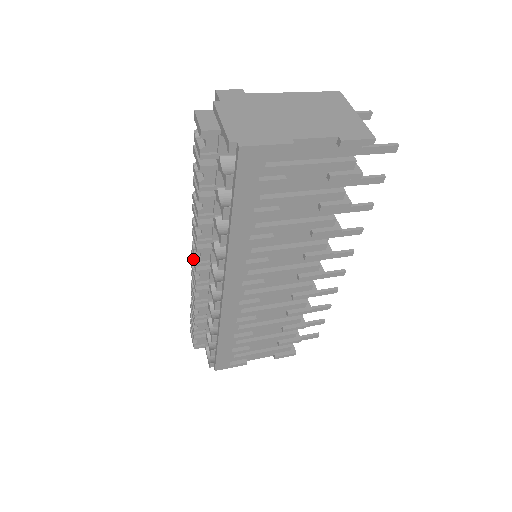
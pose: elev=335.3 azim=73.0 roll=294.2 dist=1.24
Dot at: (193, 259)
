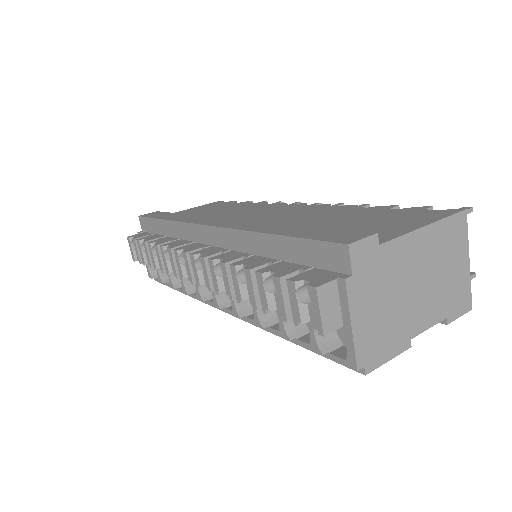
Dot at: (188, 266)
